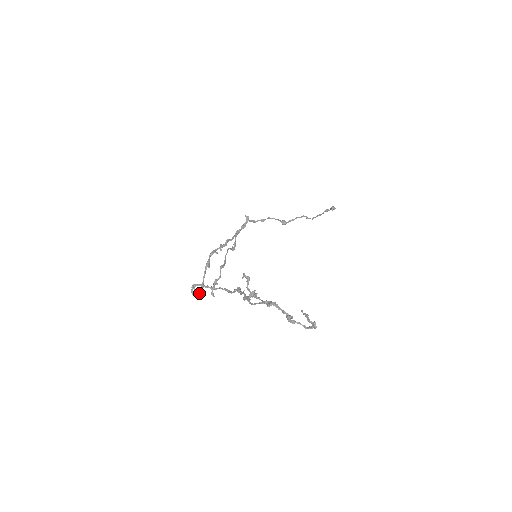
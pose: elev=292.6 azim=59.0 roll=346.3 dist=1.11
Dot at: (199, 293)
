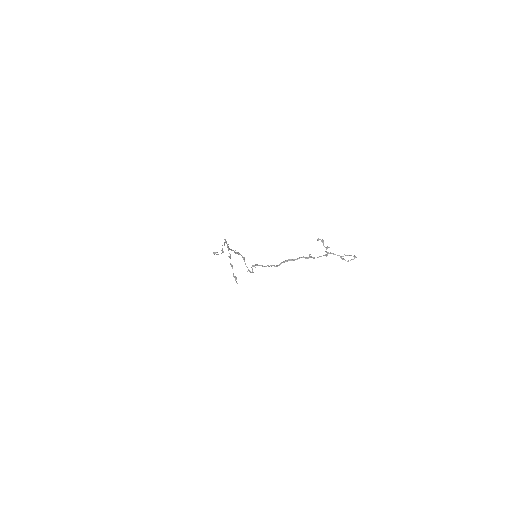
Dot at: occluded
